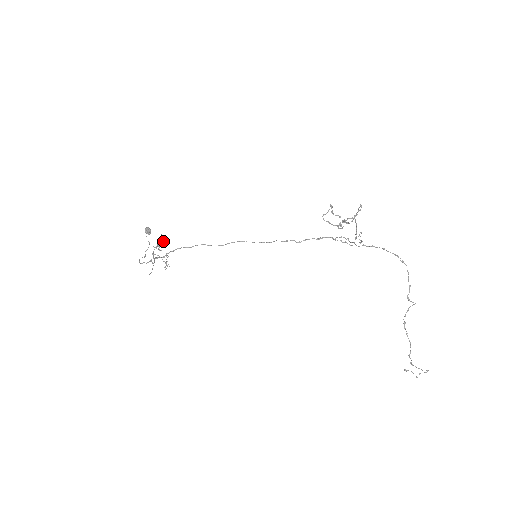
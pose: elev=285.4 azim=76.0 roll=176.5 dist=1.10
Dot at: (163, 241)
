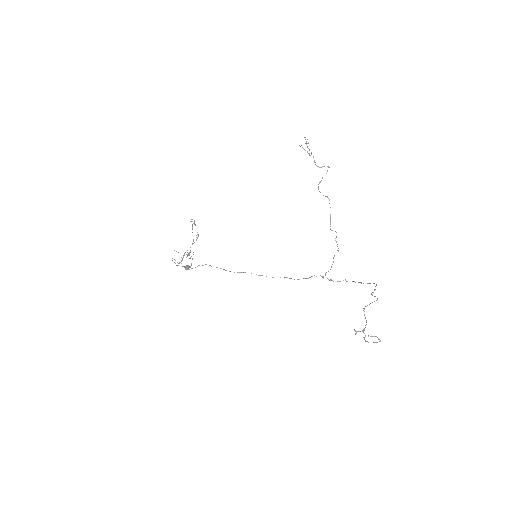
Dot at: occluded
